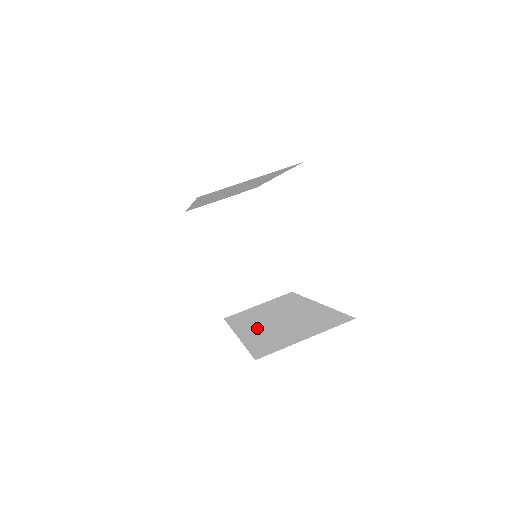
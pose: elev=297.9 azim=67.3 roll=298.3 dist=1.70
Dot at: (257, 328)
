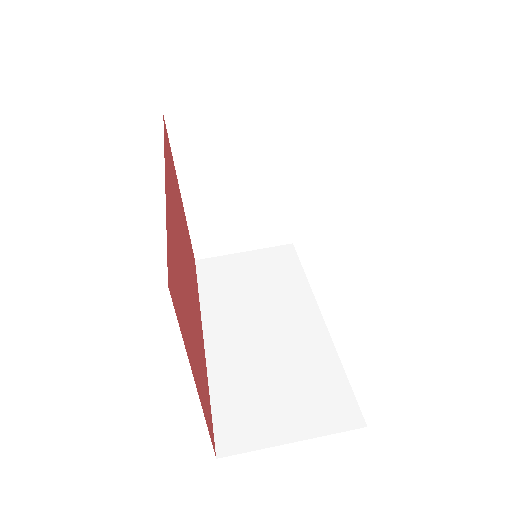
Dot at: (233, 339)
